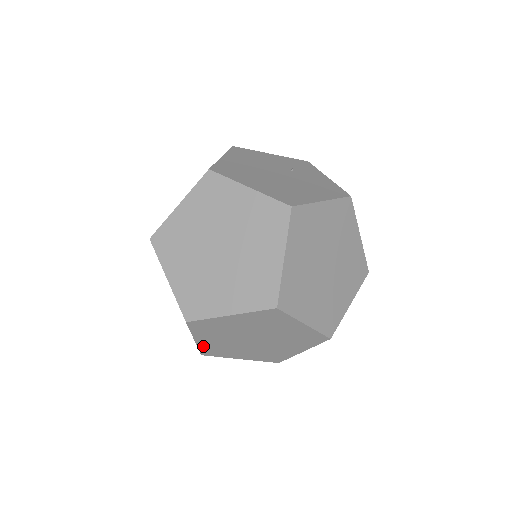
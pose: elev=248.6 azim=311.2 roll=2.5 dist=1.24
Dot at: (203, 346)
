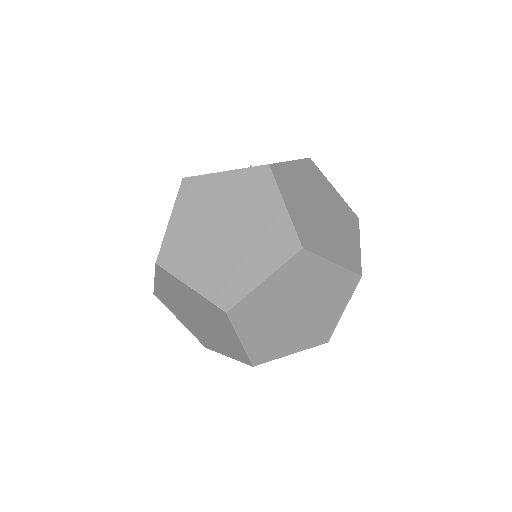
Dot at: (251, 349)
